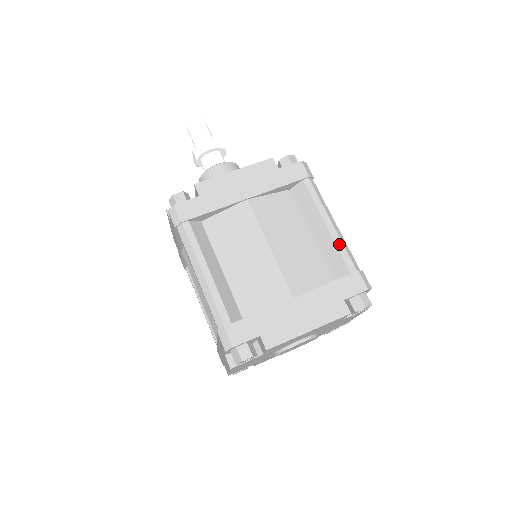
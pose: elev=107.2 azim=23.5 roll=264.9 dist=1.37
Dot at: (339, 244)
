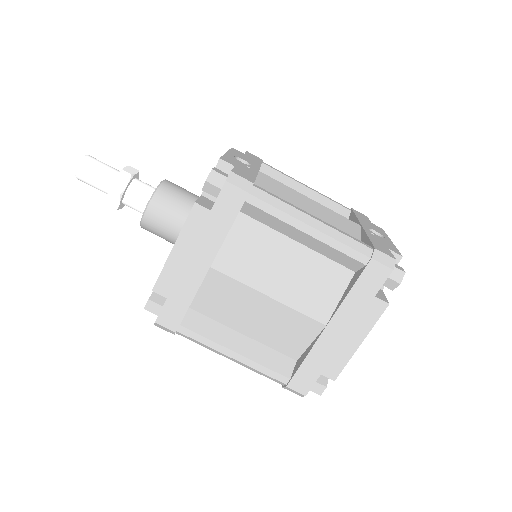
Dot at: (333, 244)
